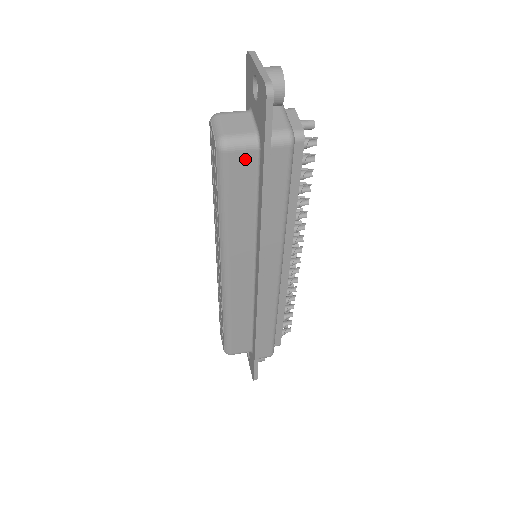
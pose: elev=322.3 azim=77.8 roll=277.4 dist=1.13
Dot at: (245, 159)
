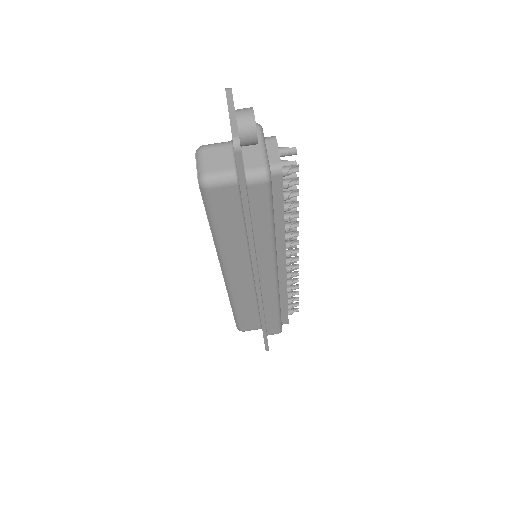
Dot at: (227, 192)
